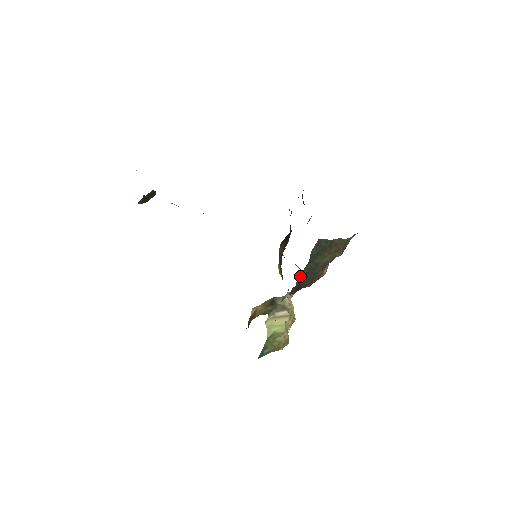
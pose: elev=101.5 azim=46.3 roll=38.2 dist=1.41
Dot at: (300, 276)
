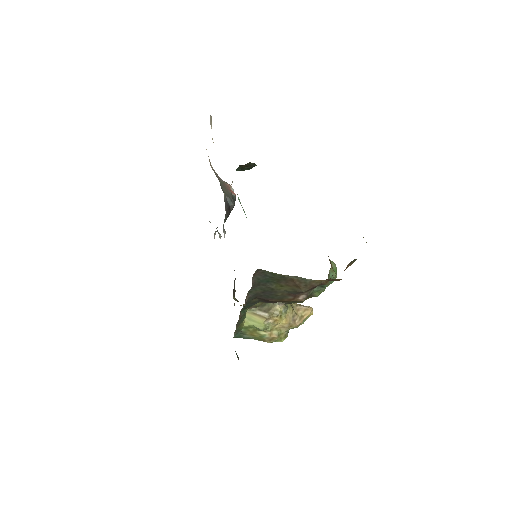
Dot at: (253, 292)
